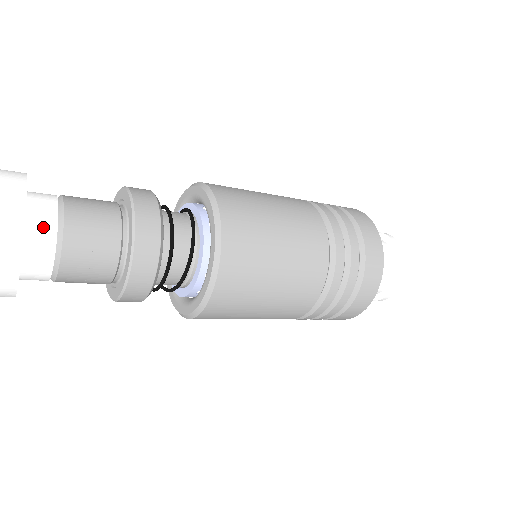
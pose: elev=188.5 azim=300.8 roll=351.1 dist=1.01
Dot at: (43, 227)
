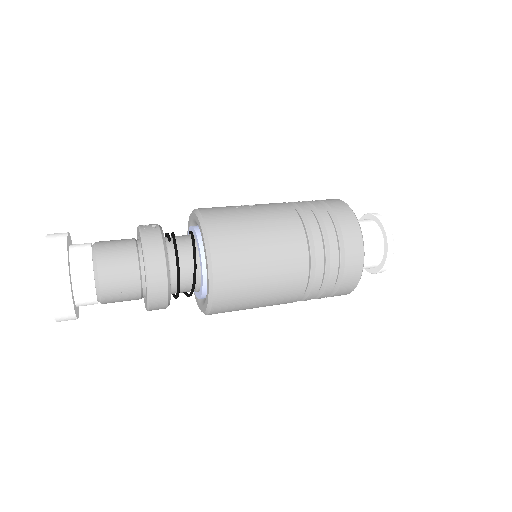
Dot at: (84, 281)
